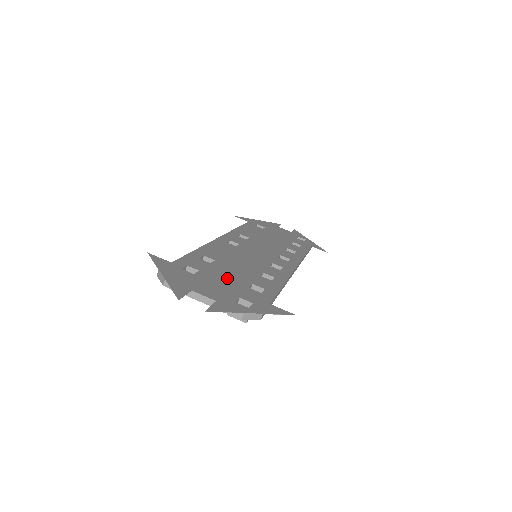
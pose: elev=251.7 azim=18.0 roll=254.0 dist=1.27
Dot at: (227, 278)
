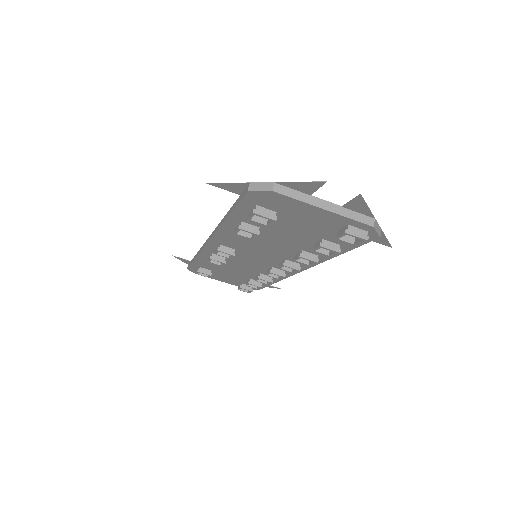
Dot at: occluded
